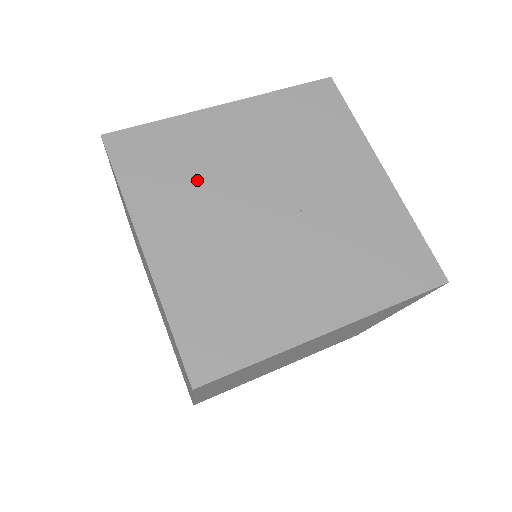
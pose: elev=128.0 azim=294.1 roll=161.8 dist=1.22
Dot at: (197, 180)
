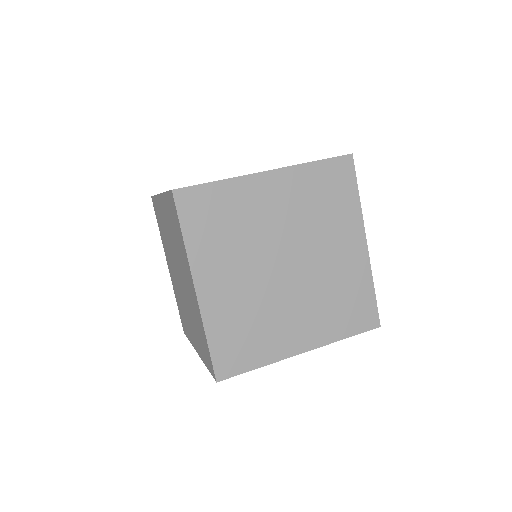
Dot at: occluded
